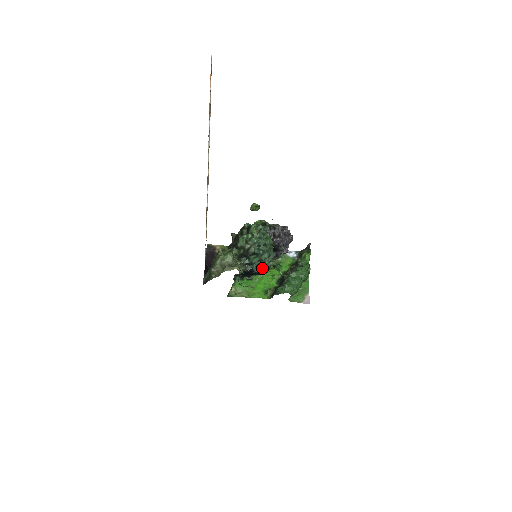
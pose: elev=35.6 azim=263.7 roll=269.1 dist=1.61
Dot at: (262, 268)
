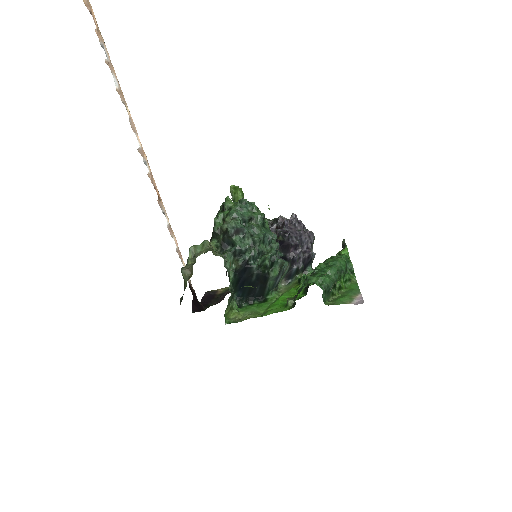
Dot at: (263, 261)
